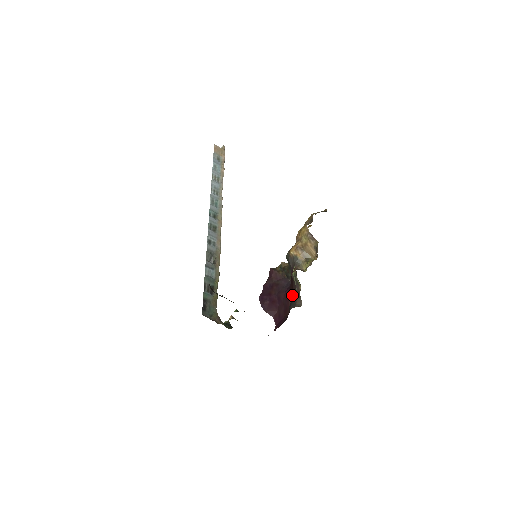
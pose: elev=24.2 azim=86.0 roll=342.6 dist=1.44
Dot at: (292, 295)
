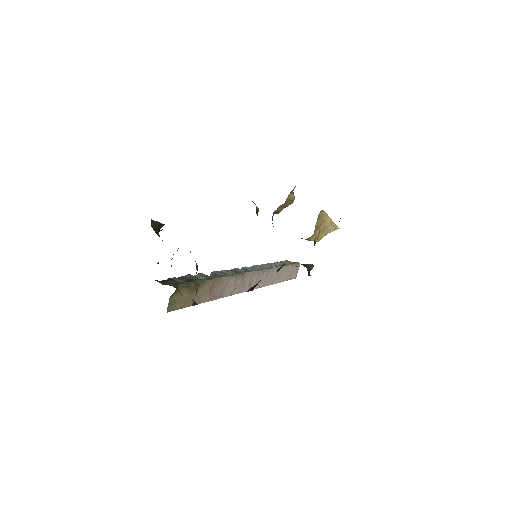
Dot at: occluded
